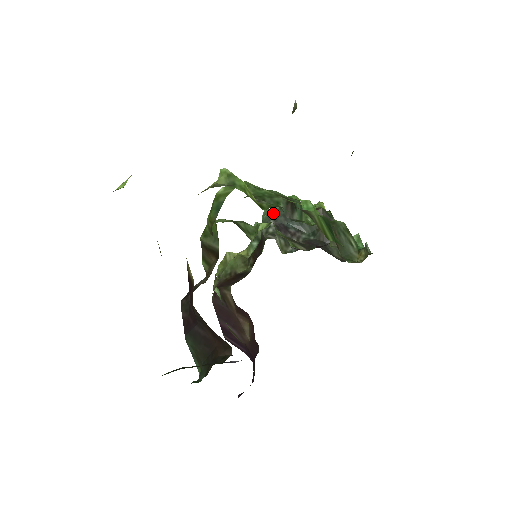
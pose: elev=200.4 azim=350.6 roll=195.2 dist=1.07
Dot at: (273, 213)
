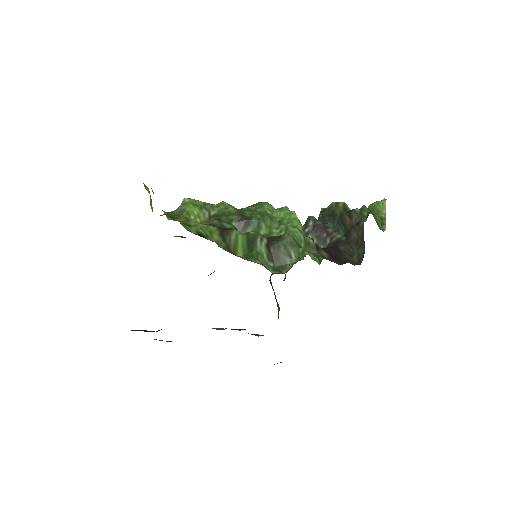
Dot at: (323, 212)
